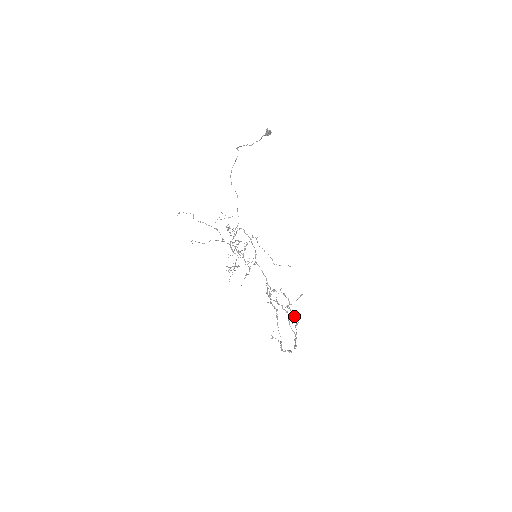
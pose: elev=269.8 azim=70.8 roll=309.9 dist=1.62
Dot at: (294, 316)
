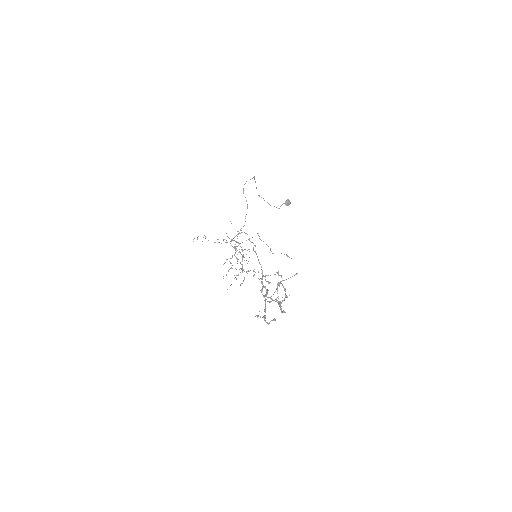
Dot at: (285, 288)
